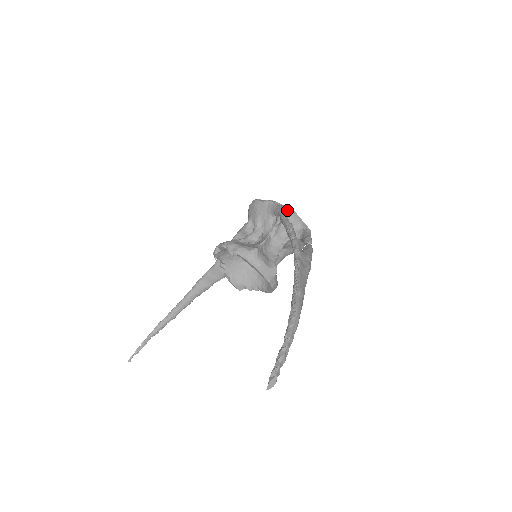
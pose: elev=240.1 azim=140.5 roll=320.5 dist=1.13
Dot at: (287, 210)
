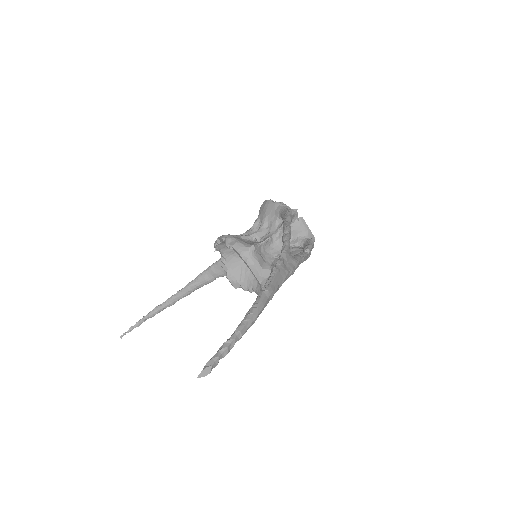
Dot at: (293, 214)
